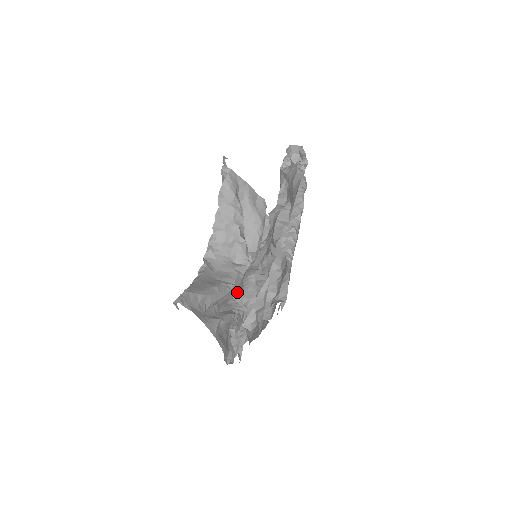
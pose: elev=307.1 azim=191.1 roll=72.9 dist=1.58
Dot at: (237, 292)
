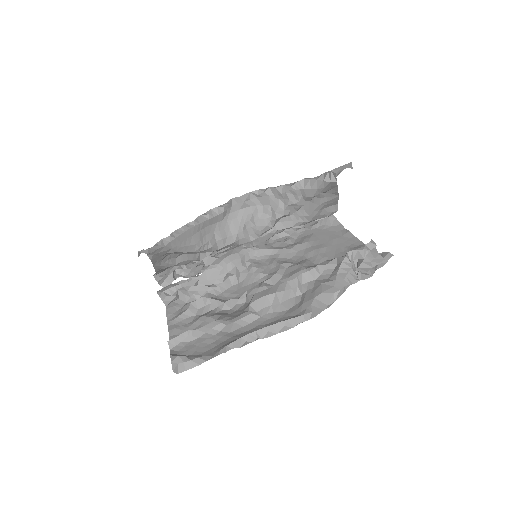
Dot at: occluded
